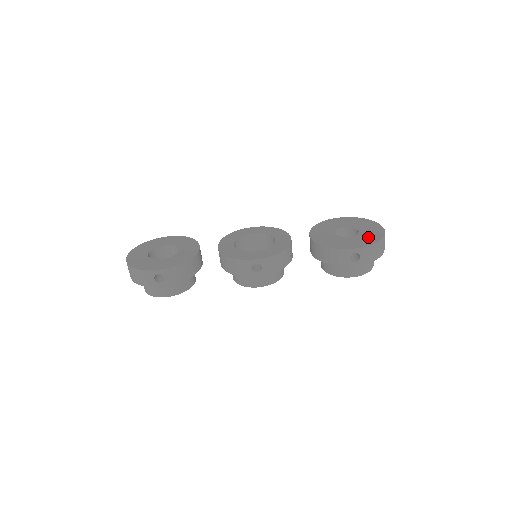
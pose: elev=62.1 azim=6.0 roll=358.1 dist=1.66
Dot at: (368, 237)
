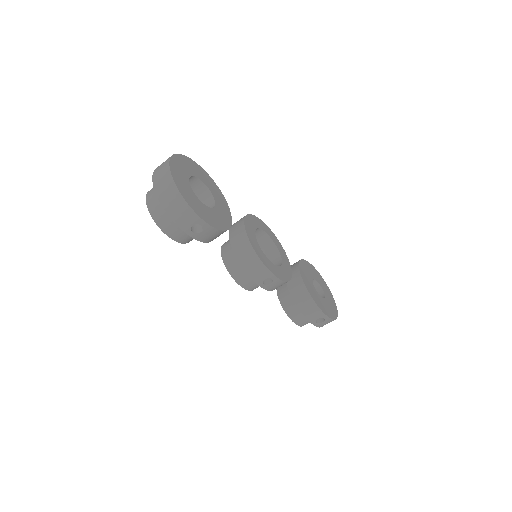
Dot at: (331, 308)
